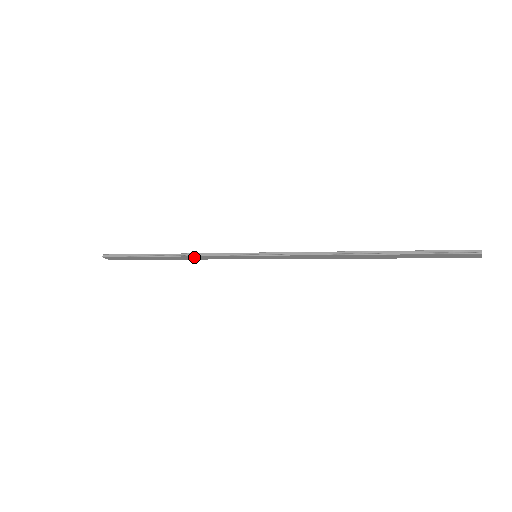
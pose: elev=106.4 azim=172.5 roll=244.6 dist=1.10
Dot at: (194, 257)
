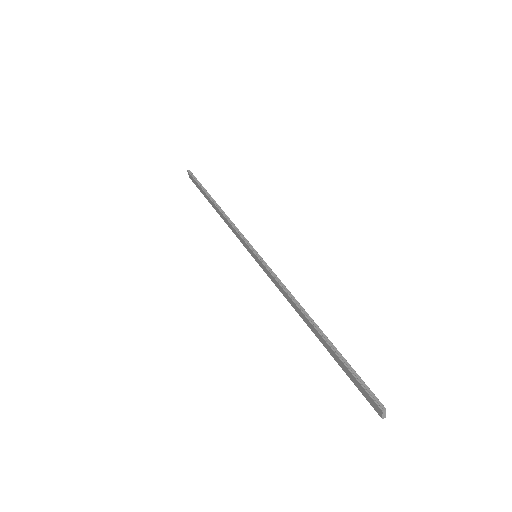
Dot at: (226, 220)
